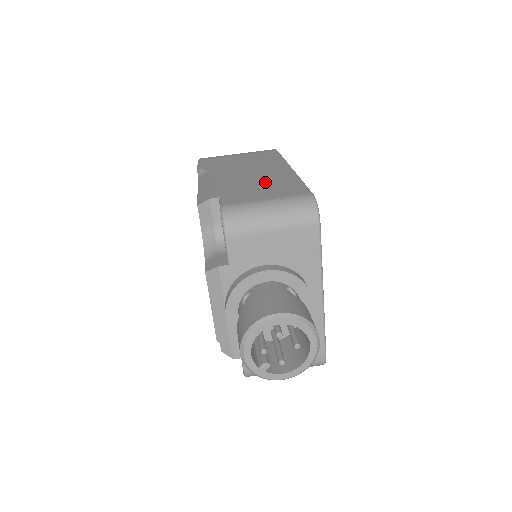
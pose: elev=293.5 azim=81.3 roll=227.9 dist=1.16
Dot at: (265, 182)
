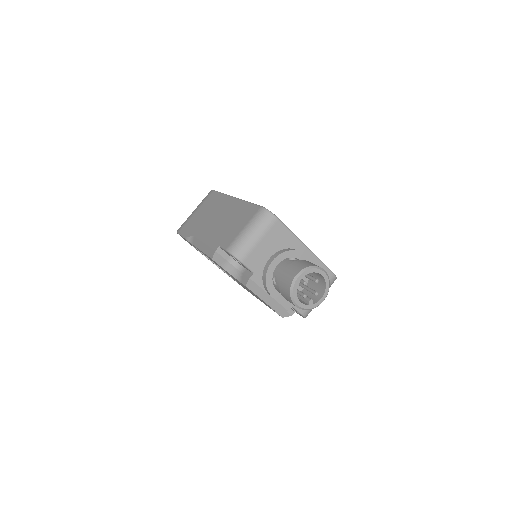
Dot at: (232, 218)
